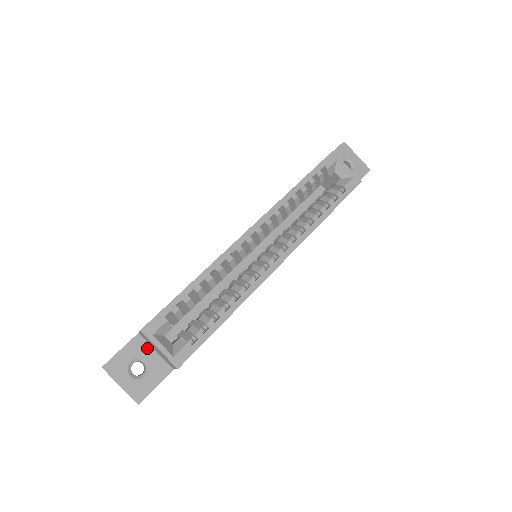
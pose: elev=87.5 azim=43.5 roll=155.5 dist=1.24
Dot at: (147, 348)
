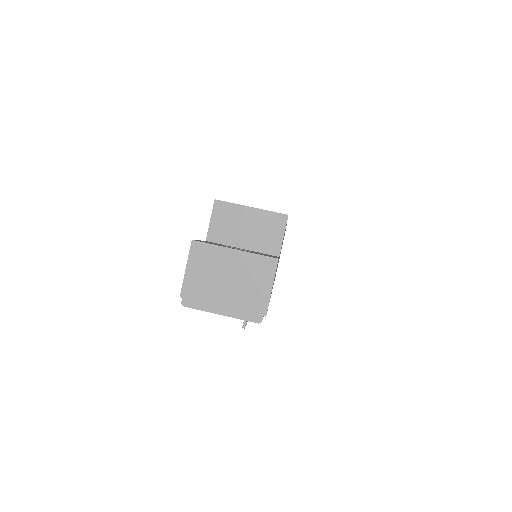
Dot at: (229, 246)
